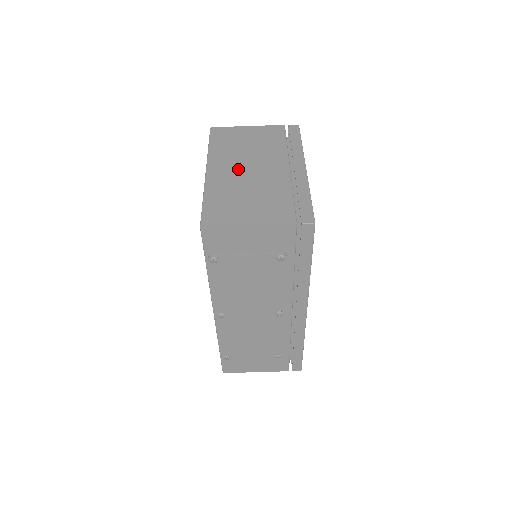
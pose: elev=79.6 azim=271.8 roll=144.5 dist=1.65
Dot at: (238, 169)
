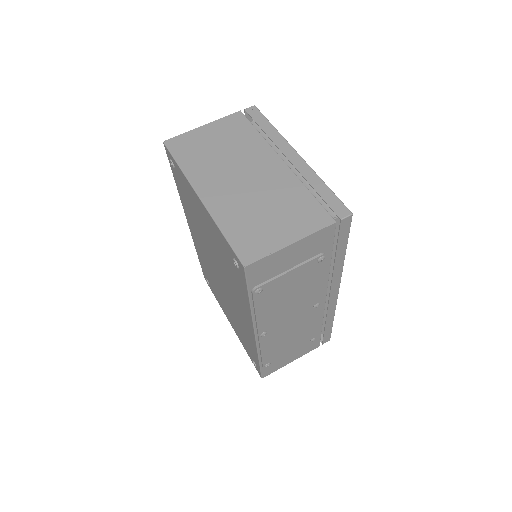
Dot at: (232, 182)
